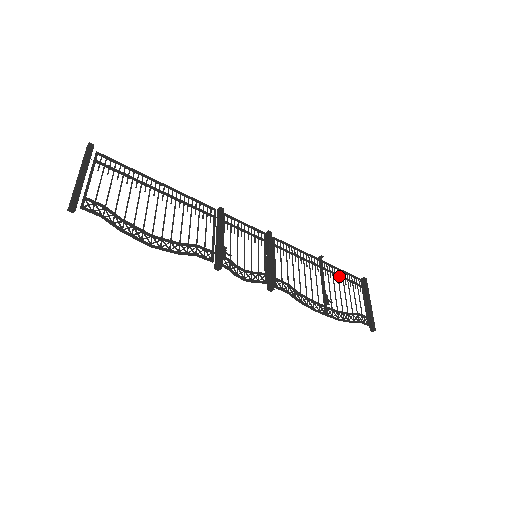
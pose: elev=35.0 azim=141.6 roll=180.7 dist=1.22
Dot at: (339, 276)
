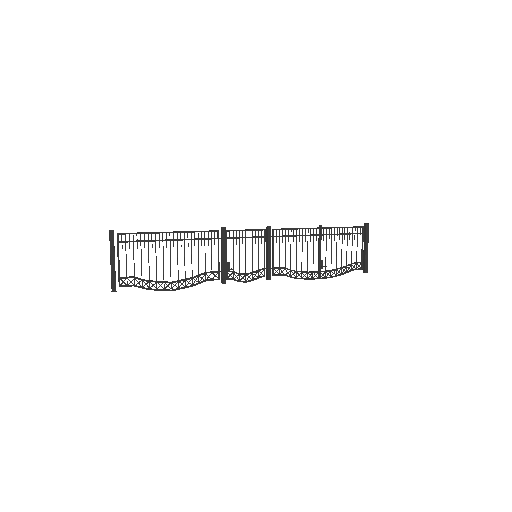
Dot at: occluded
